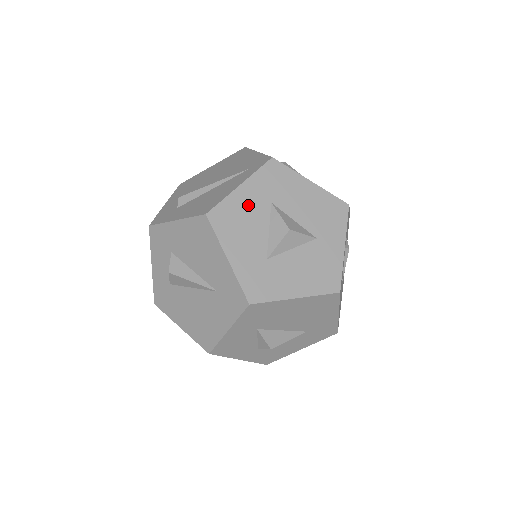
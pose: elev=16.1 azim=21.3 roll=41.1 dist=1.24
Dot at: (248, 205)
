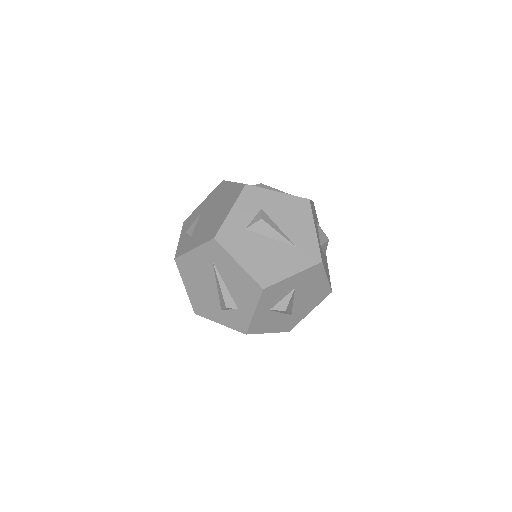
Dot at: (314, 213)
